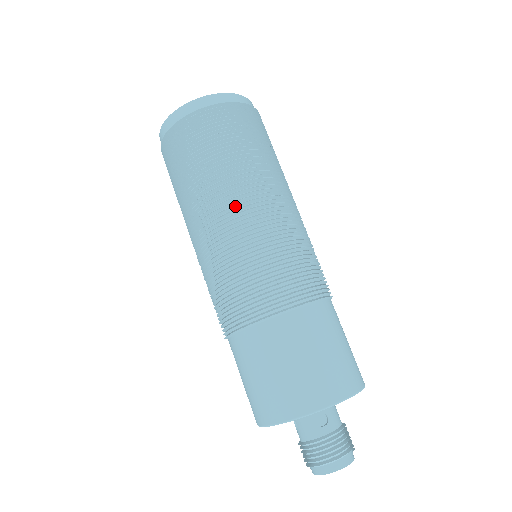
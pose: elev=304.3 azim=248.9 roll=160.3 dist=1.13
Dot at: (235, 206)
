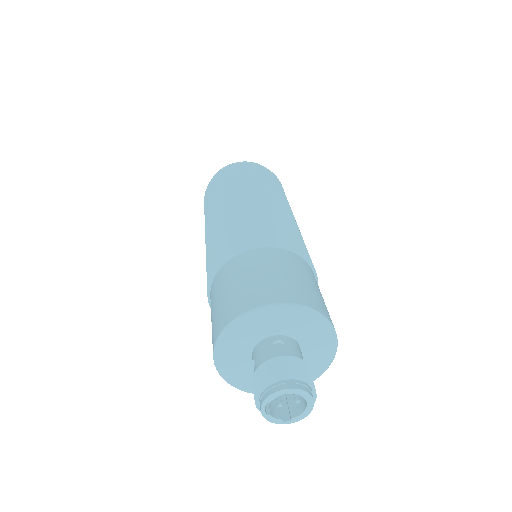
Dot at: (240, 199)
